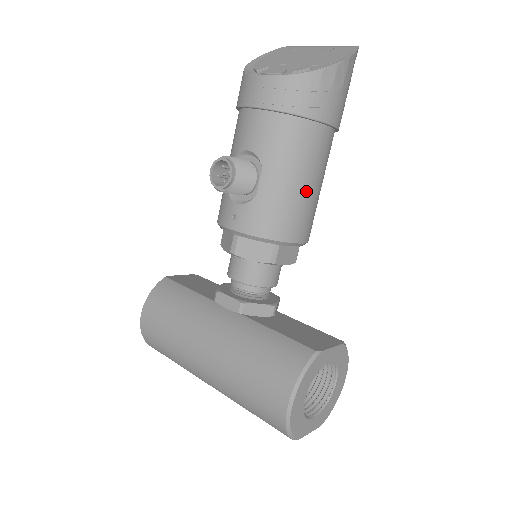
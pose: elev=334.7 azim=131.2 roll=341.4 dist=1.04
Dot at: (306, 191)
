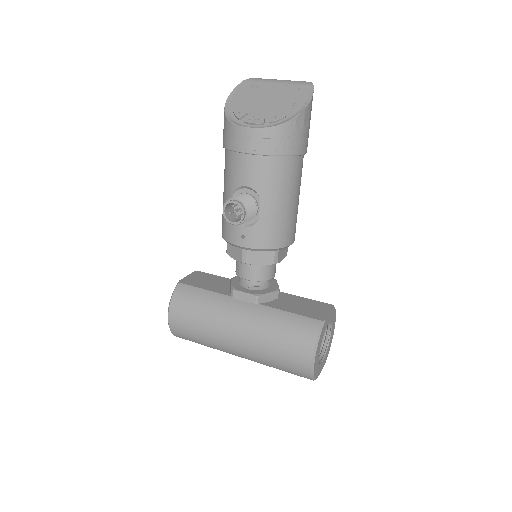
Dot at: (293, 207)
